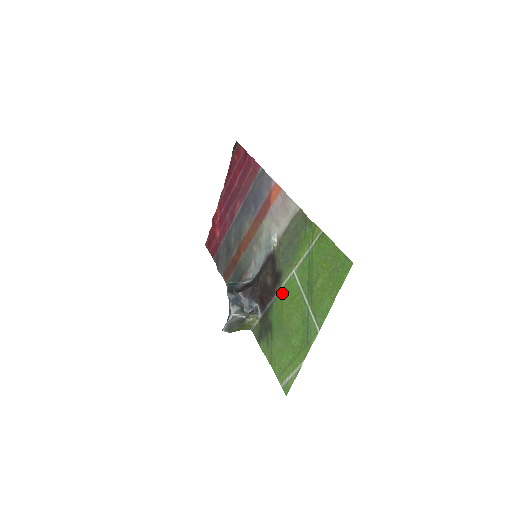
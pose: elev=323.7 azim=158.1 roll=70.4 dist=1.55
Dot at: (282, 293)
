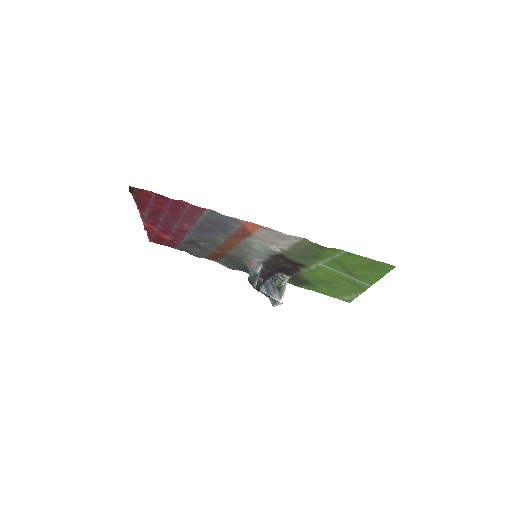
Dot at: (312, 272)
